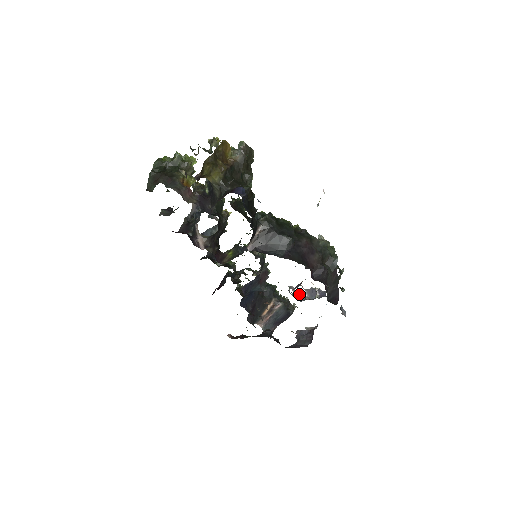
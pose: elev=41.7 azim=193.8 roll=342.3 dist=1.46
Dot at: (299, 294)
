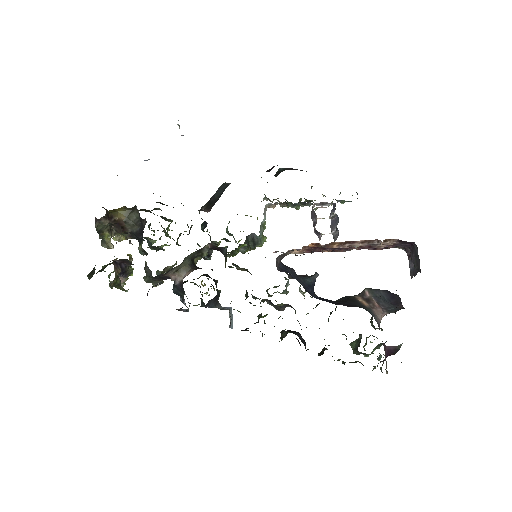
Dot at: occluded
